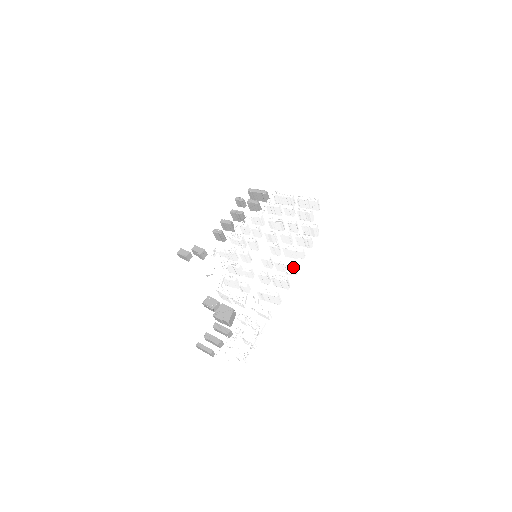
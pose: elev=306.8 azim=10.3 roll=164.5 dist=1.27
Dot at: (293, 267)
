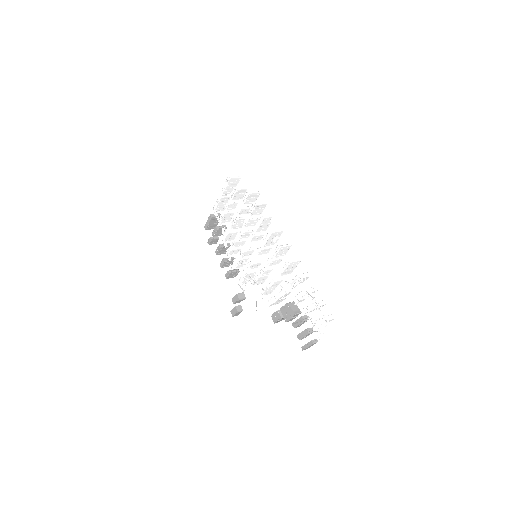
Dot at: (273, 233)
